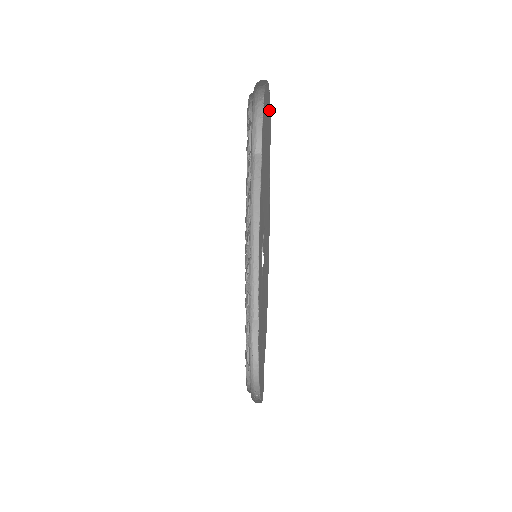
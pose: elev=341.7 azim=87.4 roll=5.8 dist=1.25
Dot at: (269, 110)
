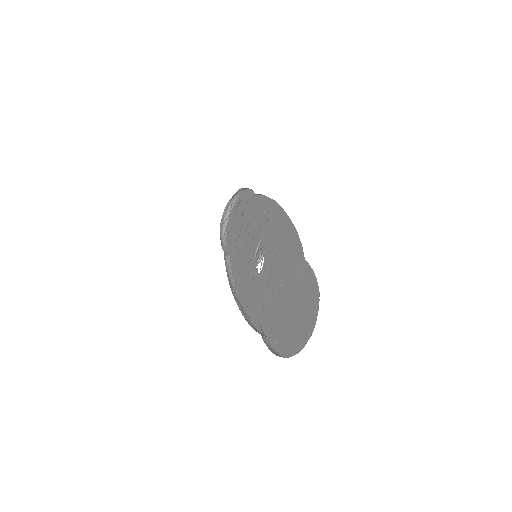
Dot at: (243, 196)
